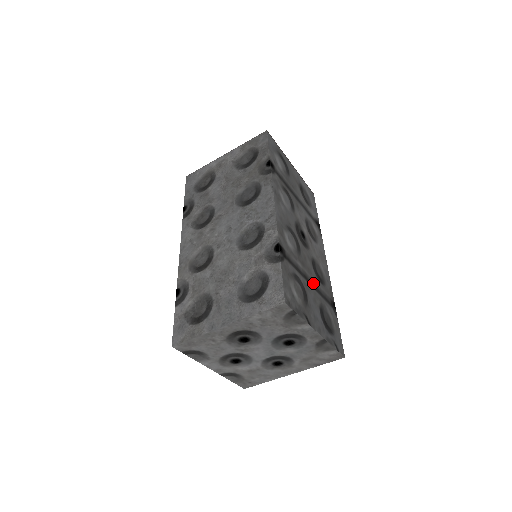
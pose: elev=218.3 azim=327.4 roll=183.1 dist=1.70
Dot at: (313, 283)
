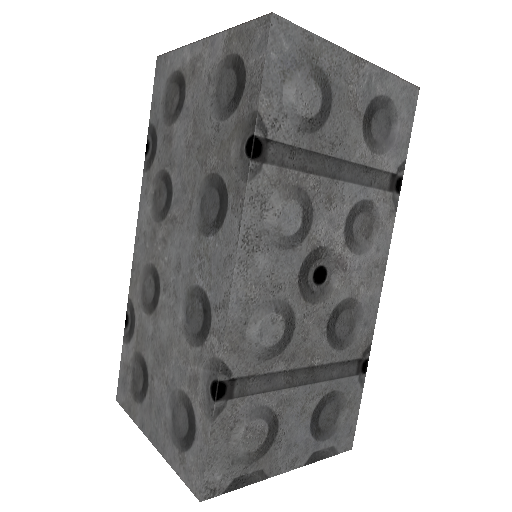
Dot at: (312, 374)
